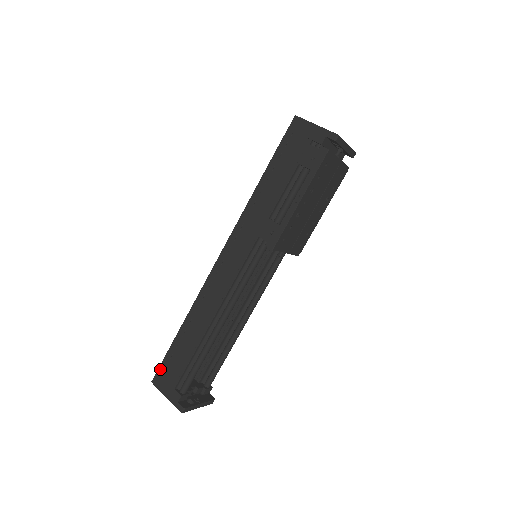
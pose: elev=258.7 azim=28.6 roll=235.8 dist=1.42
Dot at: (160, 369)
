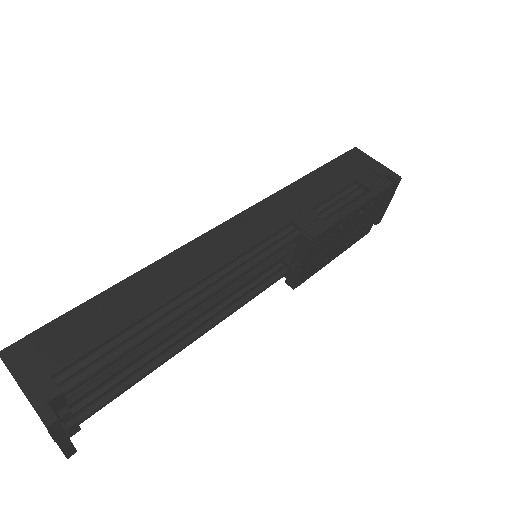
Dot at: (34, 335)
